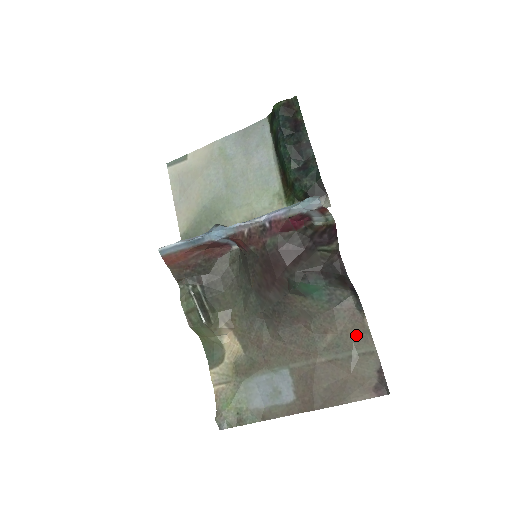
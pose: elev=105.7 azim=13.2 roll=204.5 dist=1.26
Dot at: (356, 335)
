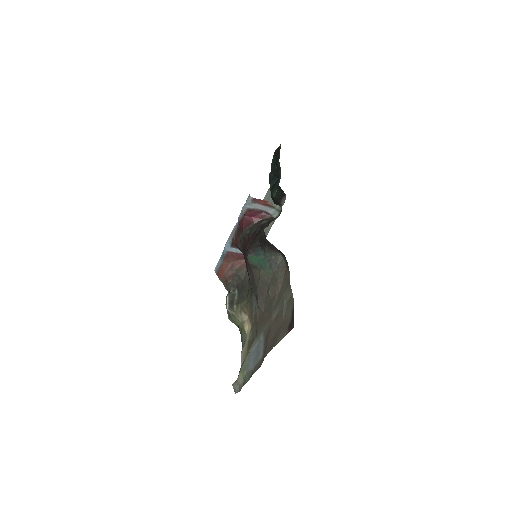
Dot at: (285, 288)
